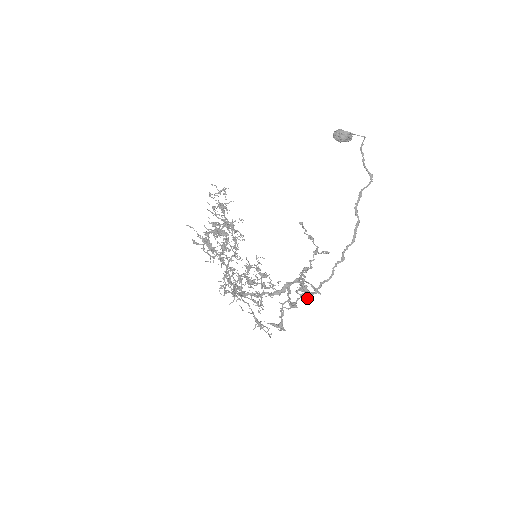
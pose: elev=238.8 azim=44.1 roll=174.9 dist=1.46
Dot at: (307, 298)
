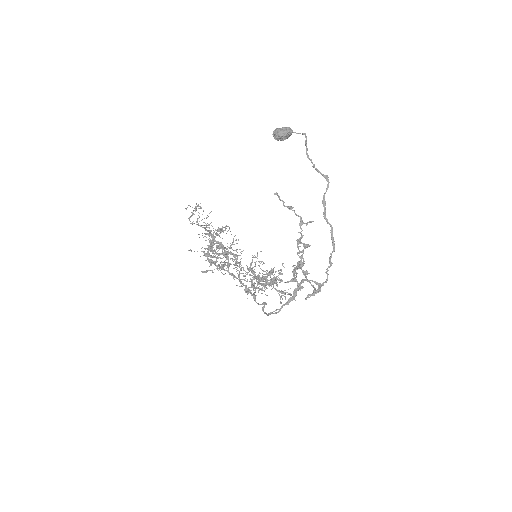
Dot at: occluded
